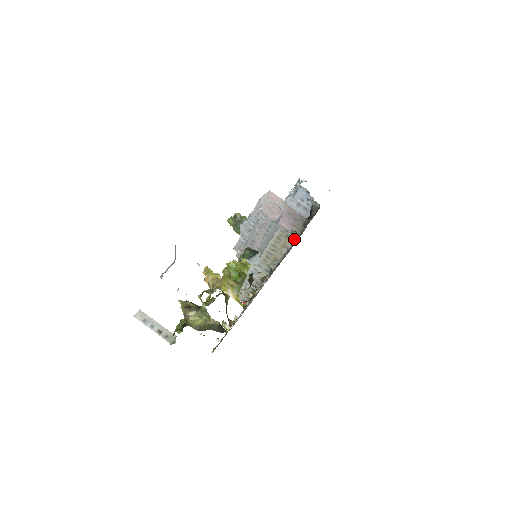
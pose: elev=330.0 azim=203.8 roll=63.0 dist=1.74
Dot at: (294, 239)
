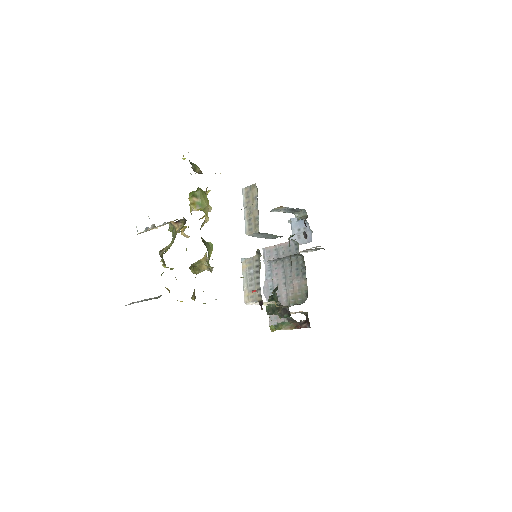
Dot at: occluded
